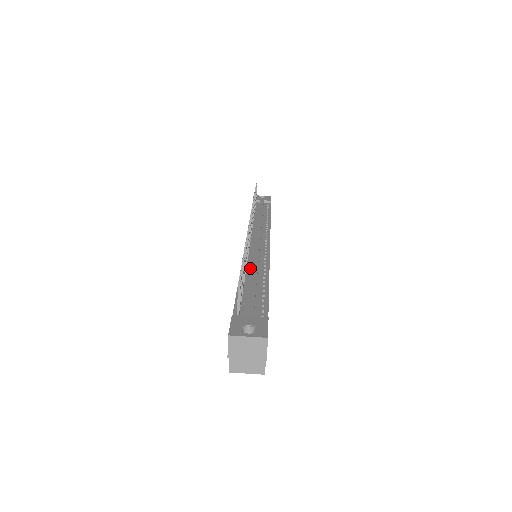
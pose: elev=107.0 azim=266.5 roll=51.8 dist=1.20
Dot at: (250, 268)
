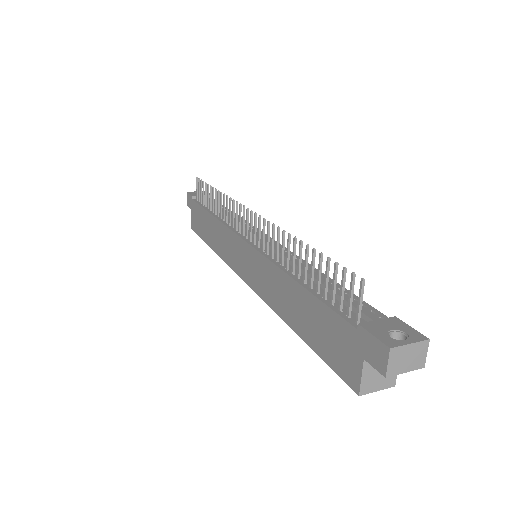
Dot at: (291, 268)
